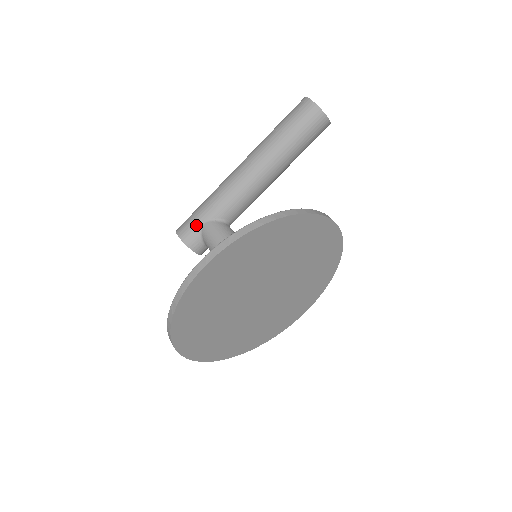
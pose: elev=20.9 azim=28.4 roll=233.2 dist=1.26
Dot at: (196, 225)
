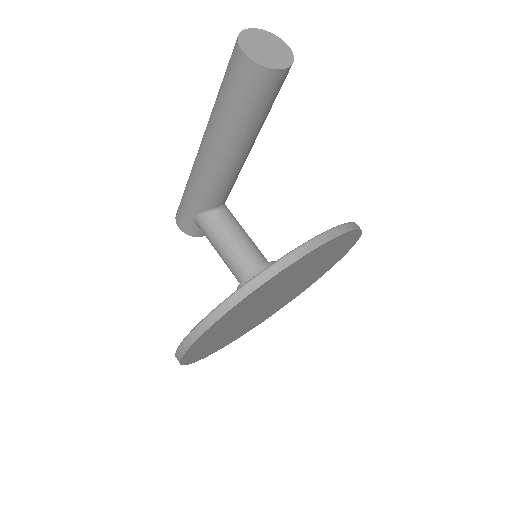
Dot at: (188, 219)
